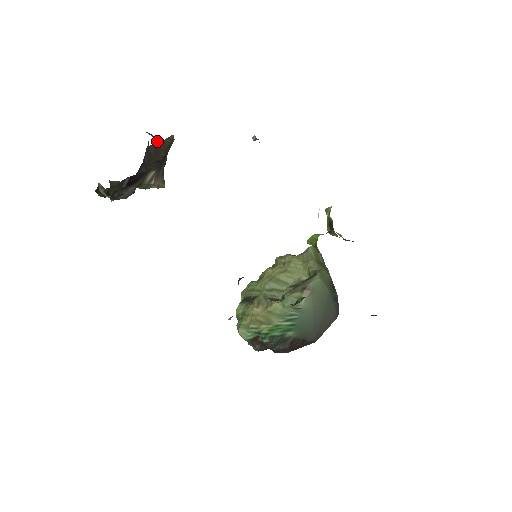
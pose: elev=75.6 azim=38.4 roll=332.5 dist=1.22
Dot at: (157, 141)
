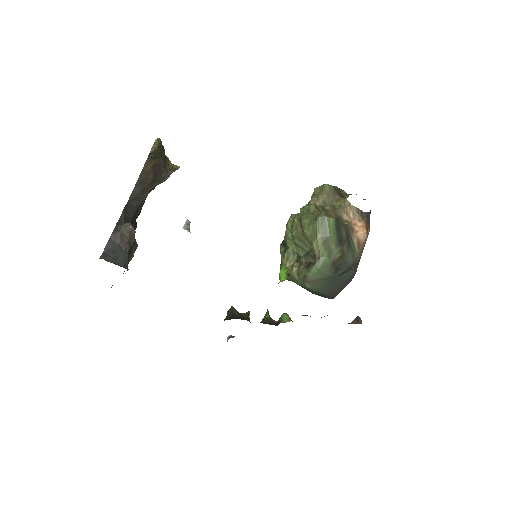
Dot at: (120, 239)
